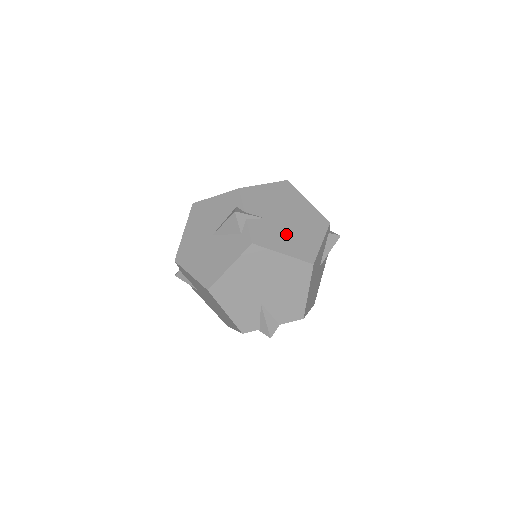
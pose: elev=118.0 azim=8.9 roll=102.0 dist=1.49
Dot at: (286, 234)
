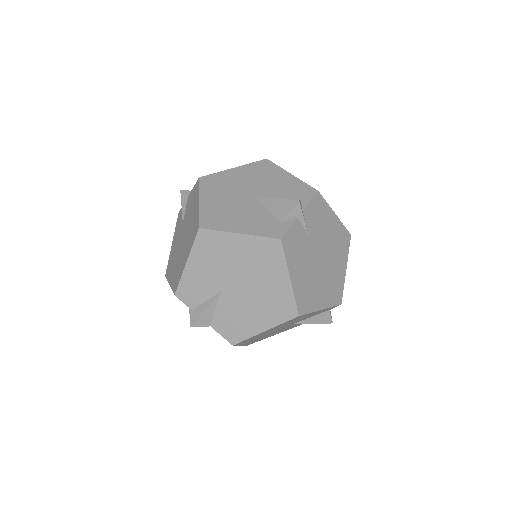
Dot at: (308, 268)
